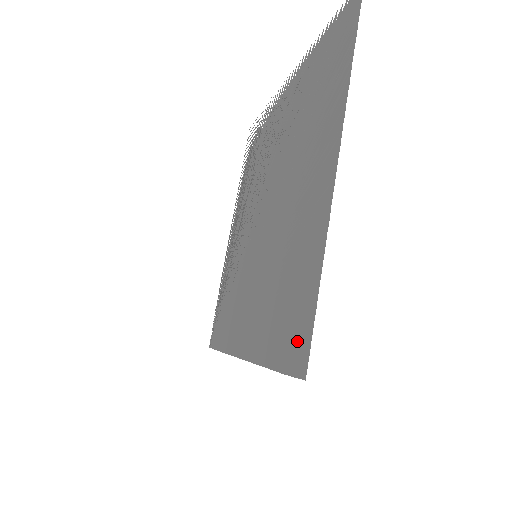
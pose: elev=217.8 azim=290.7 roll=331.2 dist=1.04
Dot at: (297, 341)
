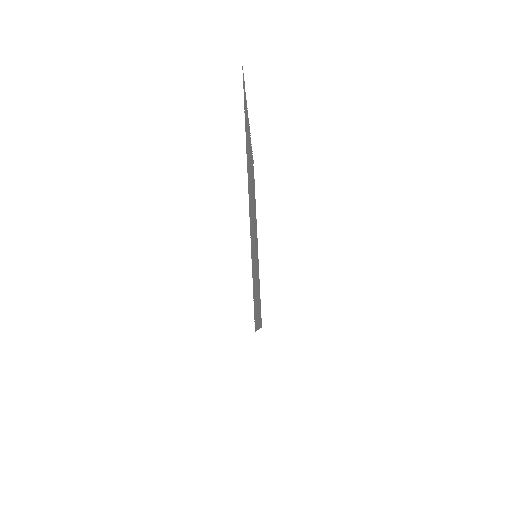
Dot at: occluded
